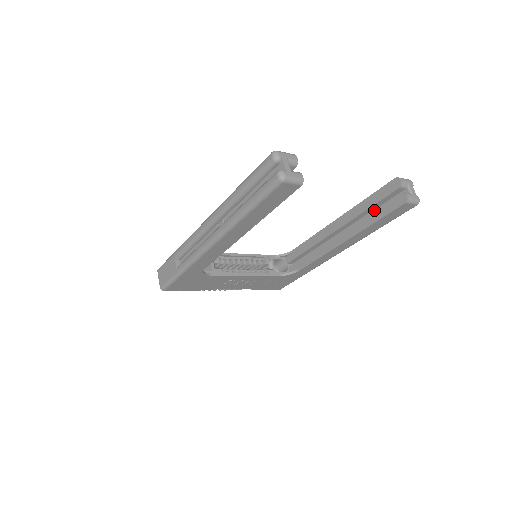
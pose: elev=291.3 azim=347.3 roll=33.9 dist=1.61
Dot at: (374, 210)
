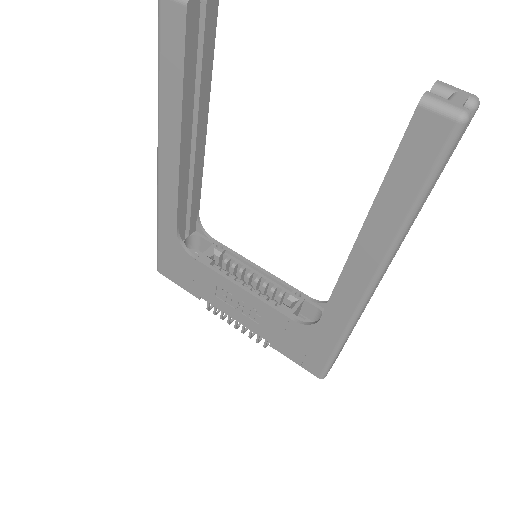
Dot at: occluded
